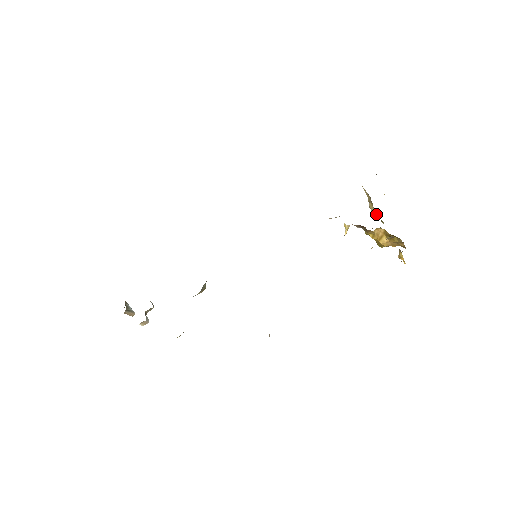
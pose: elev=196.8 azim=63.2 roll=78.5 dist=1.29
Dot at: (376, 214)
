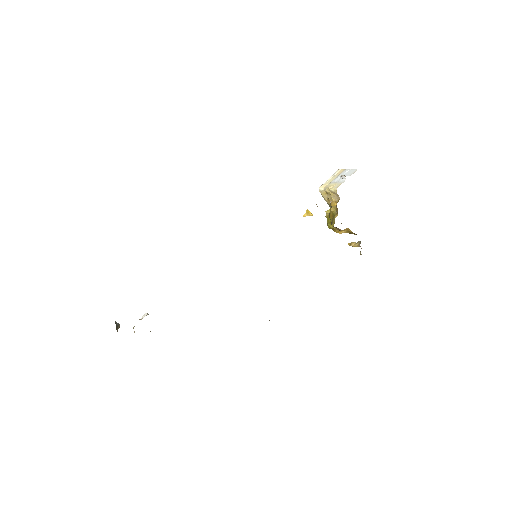
Dot at: (326, 199)
